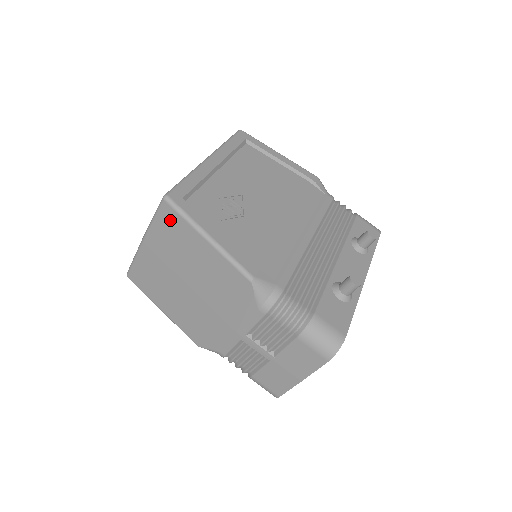
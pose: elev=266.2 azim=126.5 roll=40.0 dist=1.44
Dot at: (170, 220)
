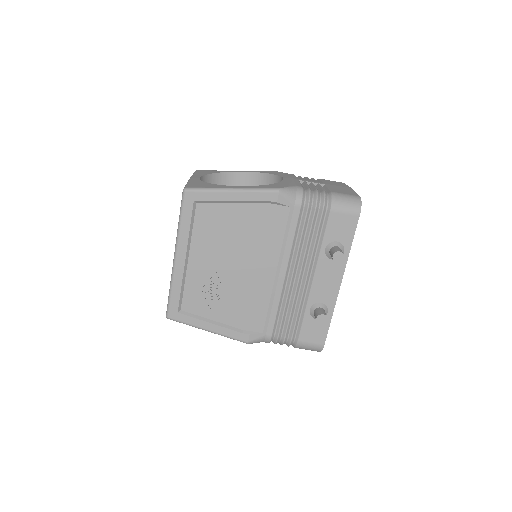
Dot at: occluded
